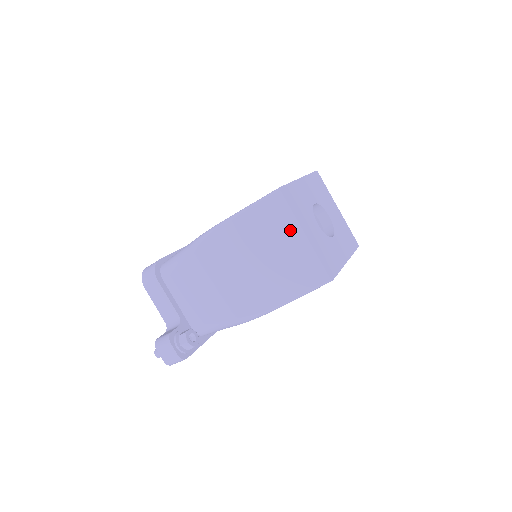
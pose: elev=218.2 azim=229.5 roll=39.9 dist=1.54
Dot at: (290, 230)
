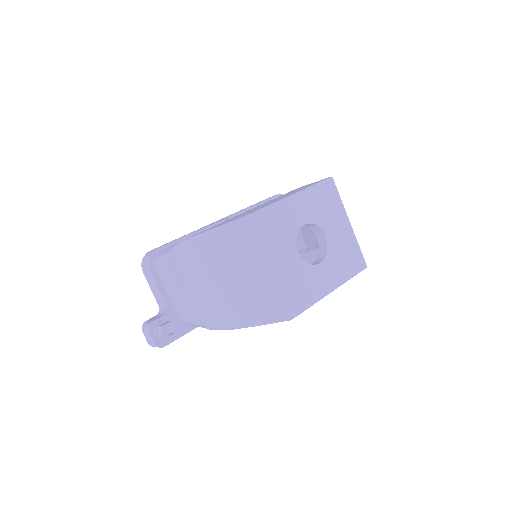
Dot at: (254, 261)
